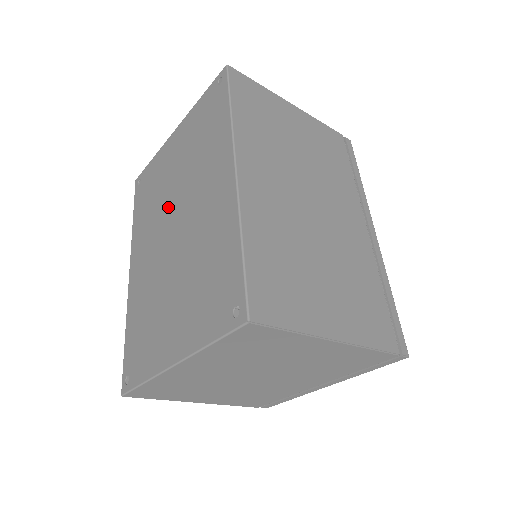
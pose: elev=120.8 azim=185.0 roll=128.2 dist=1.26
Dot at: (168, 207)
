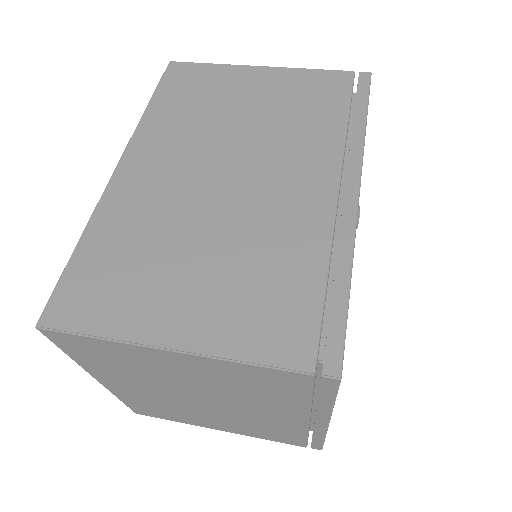
Dot at: occluded
